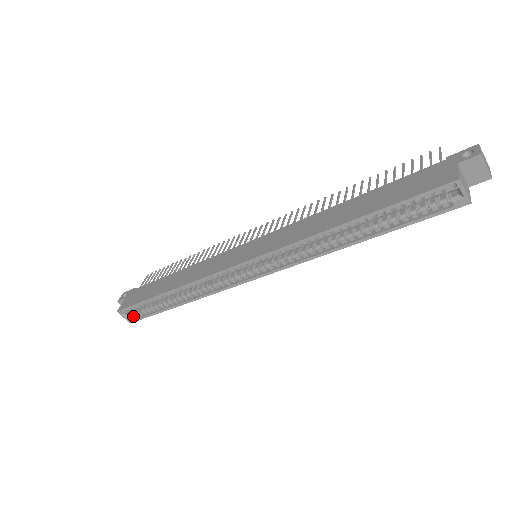
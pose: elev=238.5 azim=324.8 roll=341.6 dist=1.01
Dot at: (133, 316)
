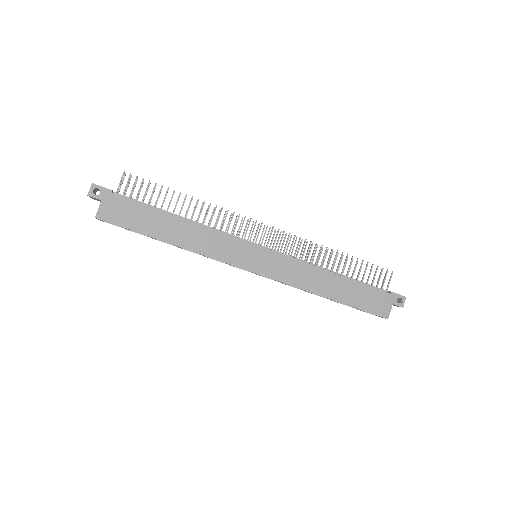
Dot at: occluded
